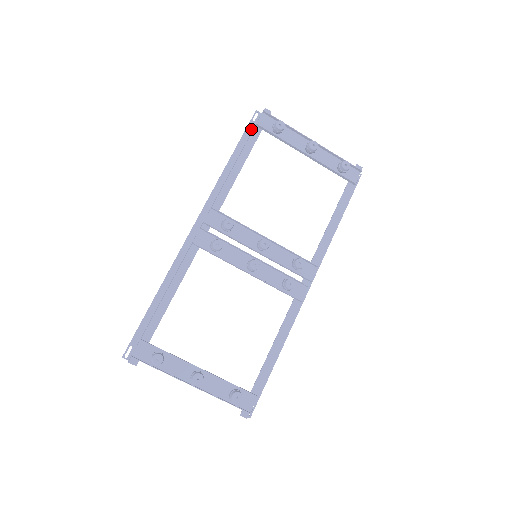
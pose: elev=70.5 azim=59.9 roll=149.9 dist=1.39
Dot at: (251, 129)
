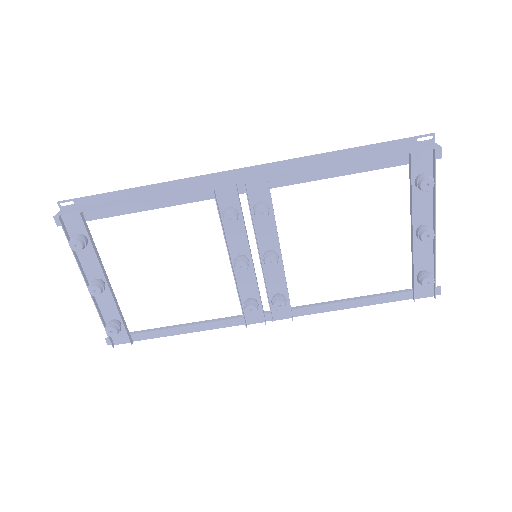
Dot at: (404, 145)
